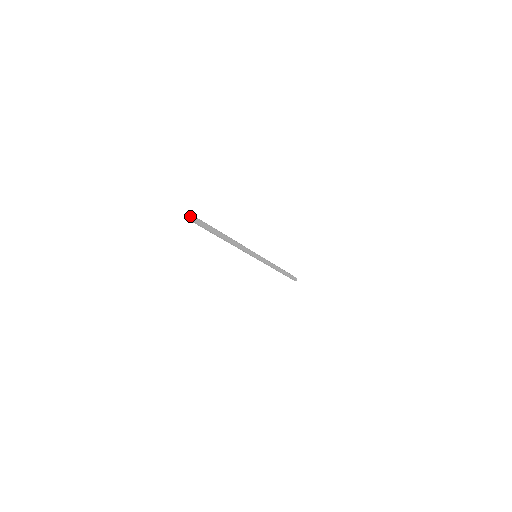
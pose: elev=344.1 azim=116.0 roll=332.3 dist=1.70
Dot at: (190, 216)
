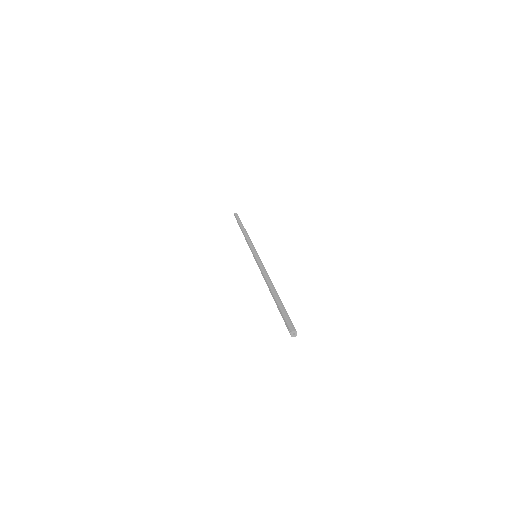
Dot at: (294, 331)
